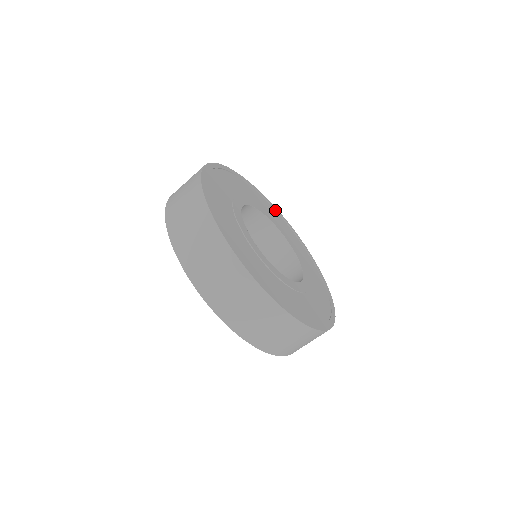
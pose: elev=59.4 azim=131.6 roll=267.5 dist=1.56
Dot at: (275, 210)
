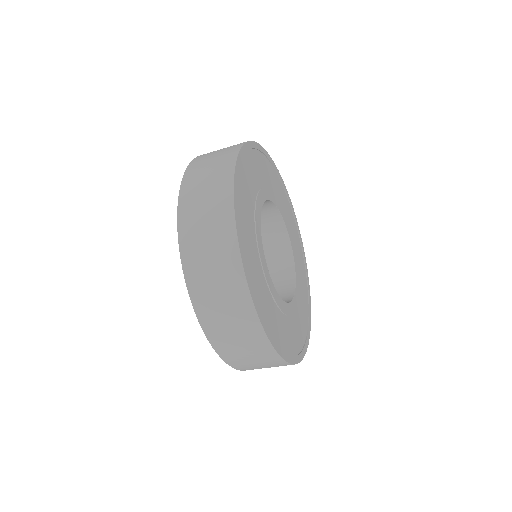
Dot at: (274, 169)
